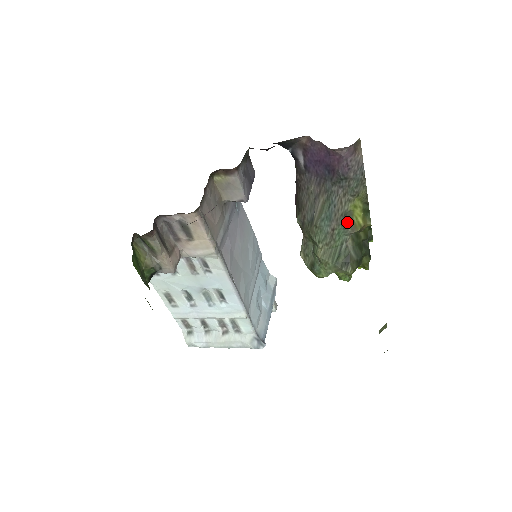
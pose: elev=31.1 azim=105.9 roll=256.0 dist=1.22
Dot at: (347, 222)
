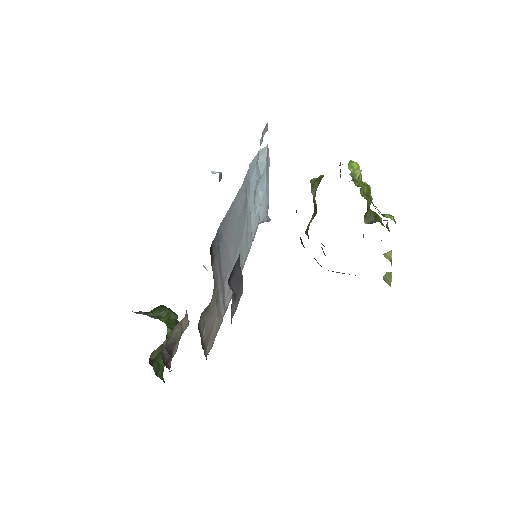
Dot at: occluded
